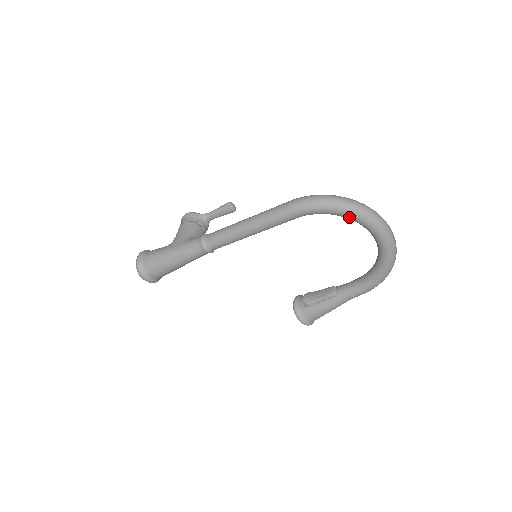
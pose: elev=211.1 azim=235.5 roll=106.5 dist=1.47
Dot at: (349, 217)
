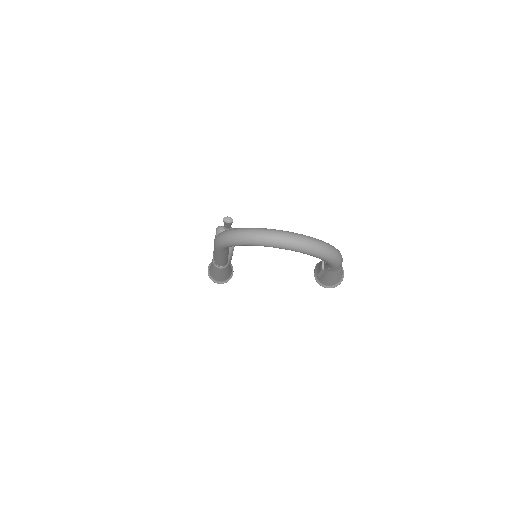
Dot at: (245, 245)
